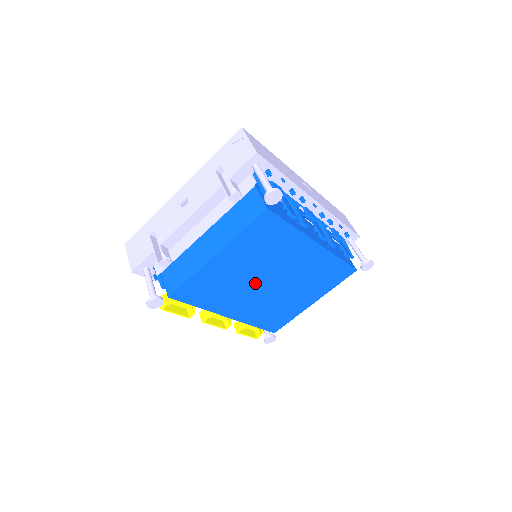
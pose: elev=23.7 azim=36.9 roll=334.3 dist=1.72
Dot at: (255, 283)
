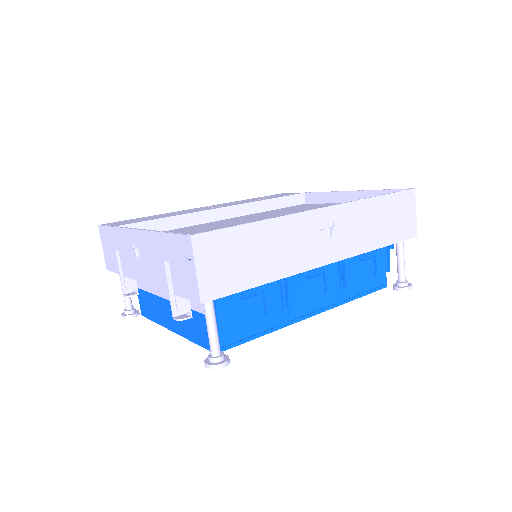
Dot at: occluded
